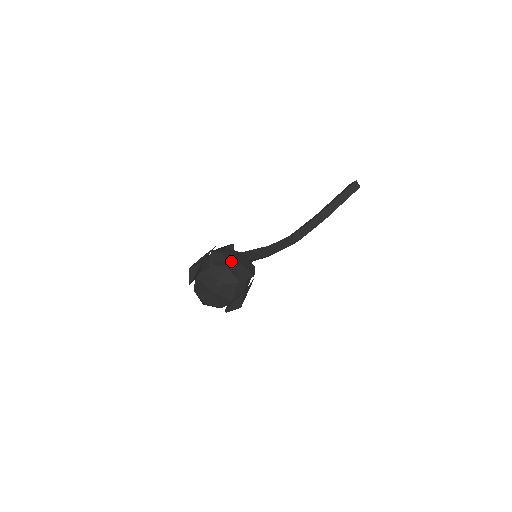
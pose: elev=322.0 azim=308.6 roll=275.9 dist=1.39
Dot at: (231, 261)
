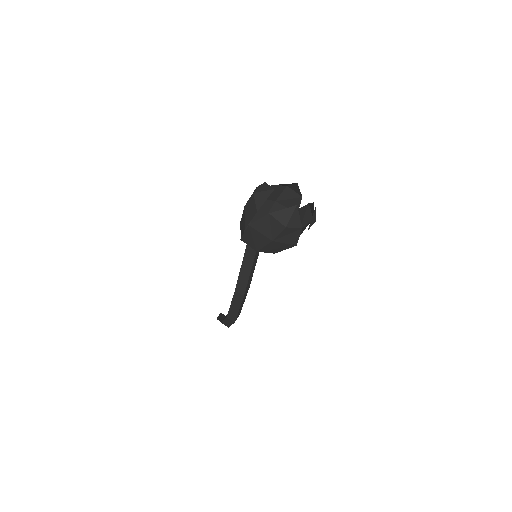
Dot at: (278, 193)
